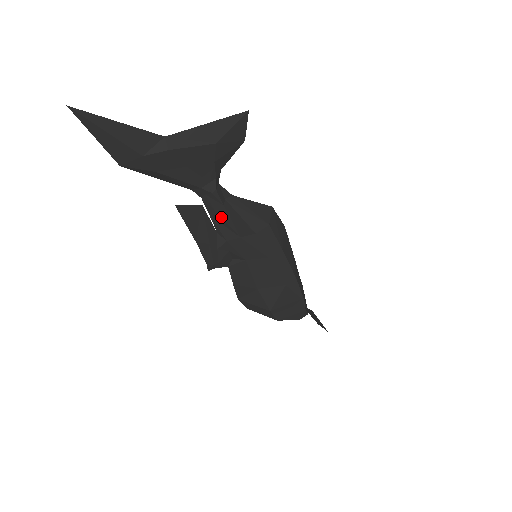
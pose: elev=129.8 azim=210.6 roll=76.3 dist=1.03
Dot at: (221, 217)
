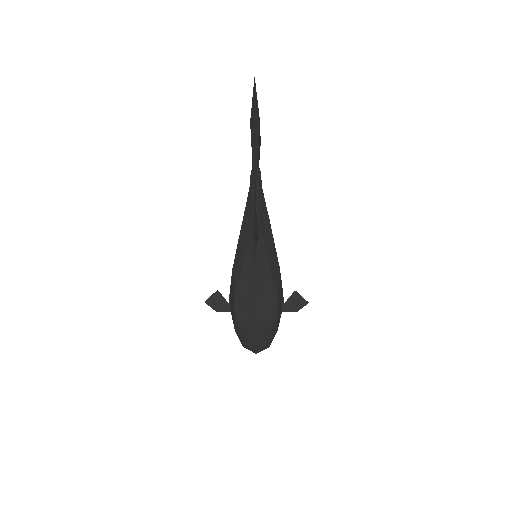
Dot at: (260, 195)
